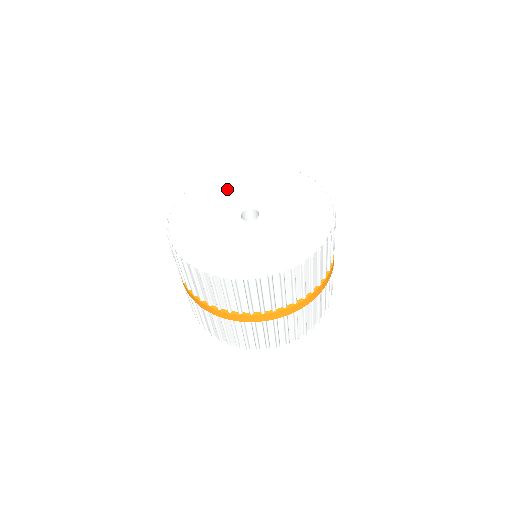
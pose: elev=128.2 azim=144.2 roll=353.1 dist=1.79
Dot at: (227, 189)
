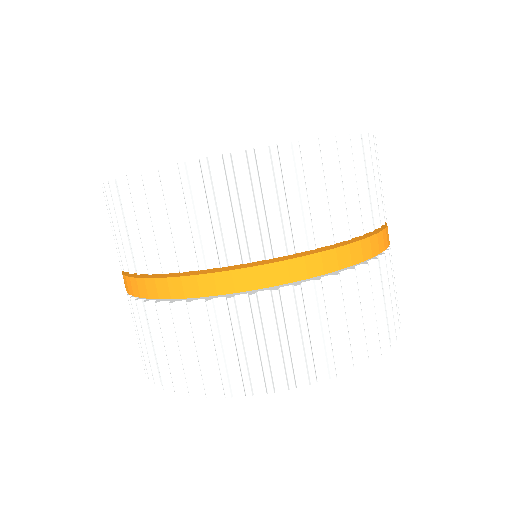
Dot at: occluded
